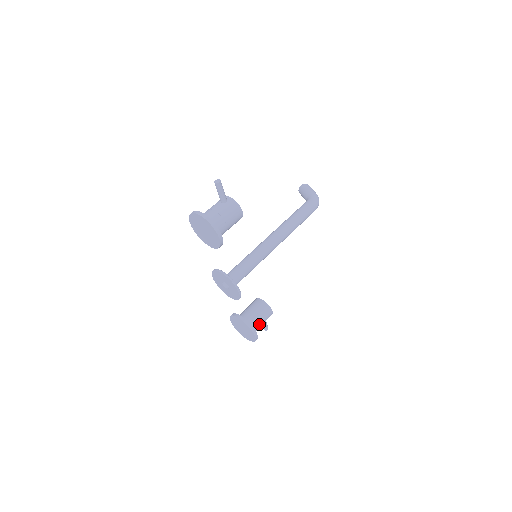
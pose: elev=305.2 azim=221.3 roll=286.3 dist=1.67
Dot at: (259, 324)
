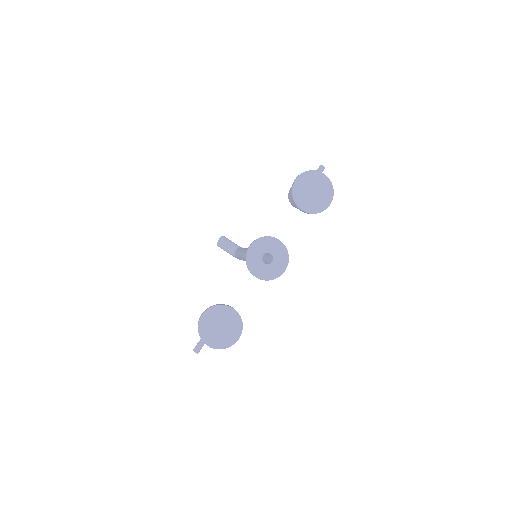
Dot at: occluded
